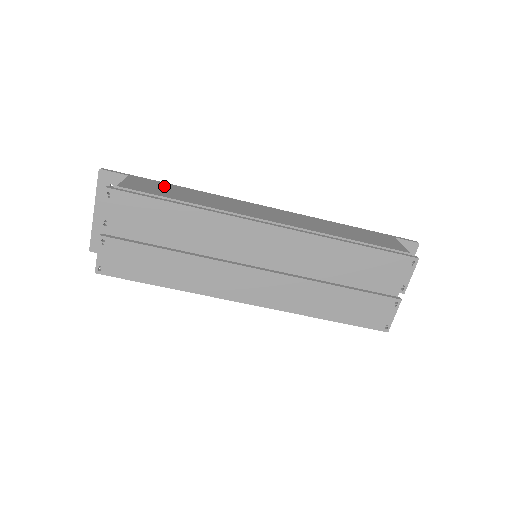
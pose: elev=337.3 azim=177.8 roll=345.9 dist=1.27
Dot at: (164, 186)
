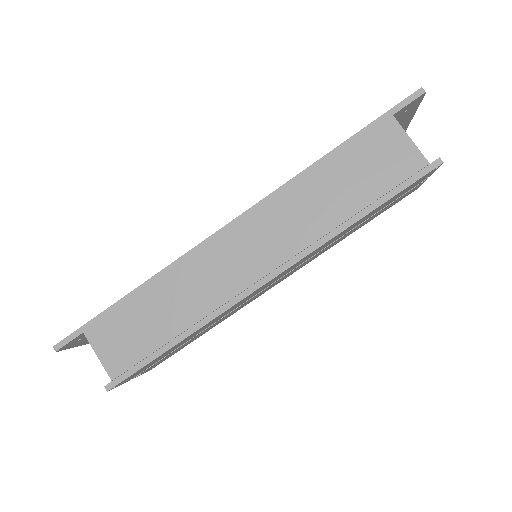
Dot at: (127, 316)
